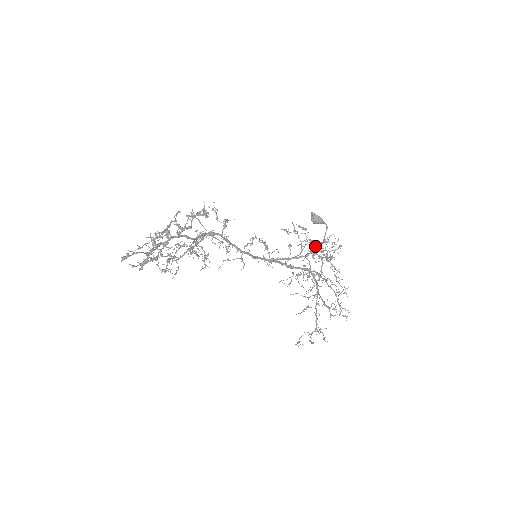
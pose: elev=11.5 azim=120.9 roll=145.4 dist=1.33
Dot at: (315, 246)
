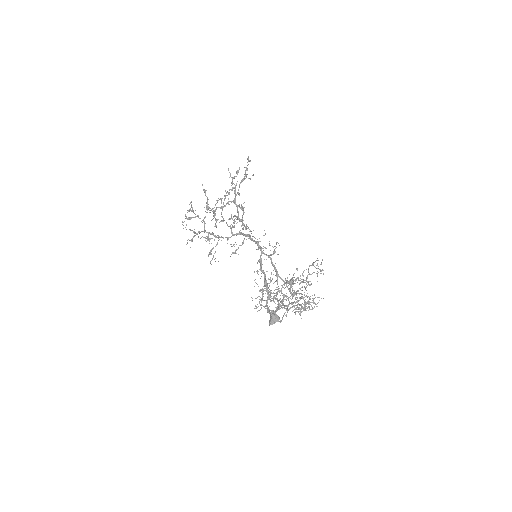
Dot at: occluded
